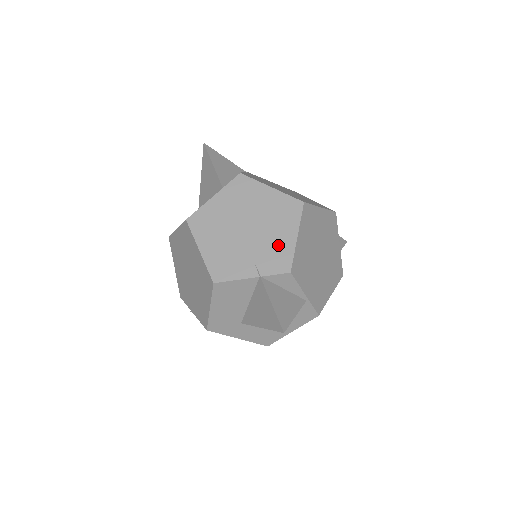
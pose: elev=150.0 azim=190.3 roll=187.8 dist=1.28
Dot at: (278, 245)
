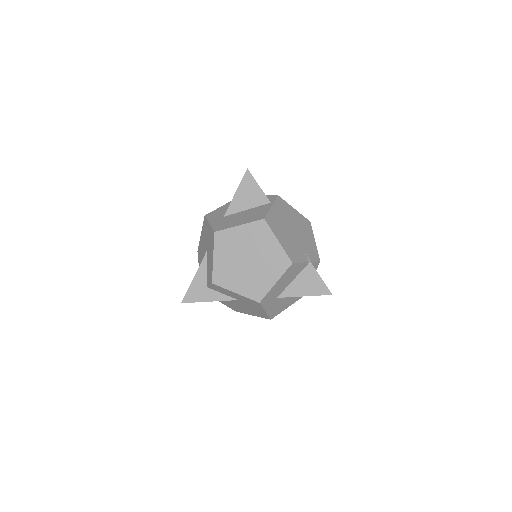
Dot at: (310, 244)
